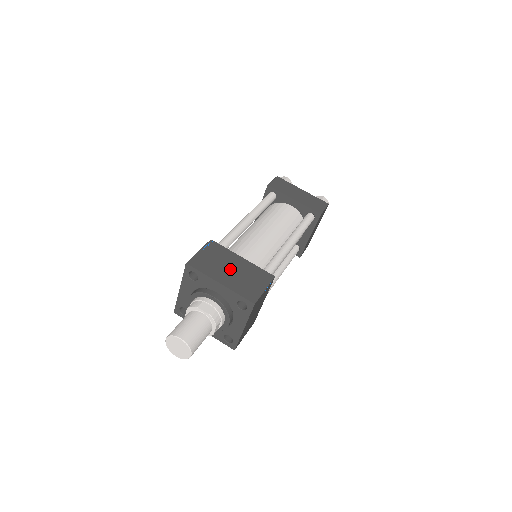
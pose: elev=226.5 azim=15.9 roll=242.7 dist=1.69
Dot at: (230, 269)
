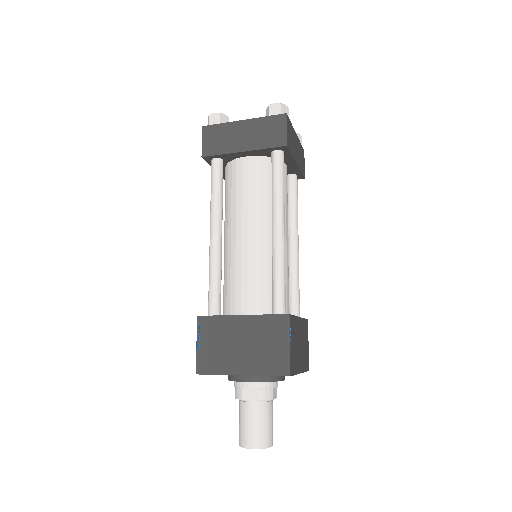
Dot at: (300, 345)
